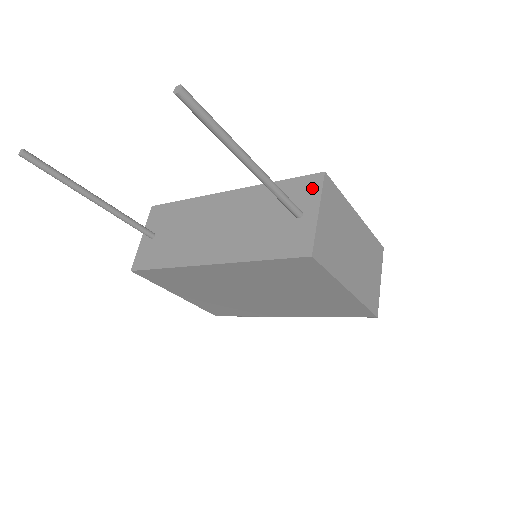
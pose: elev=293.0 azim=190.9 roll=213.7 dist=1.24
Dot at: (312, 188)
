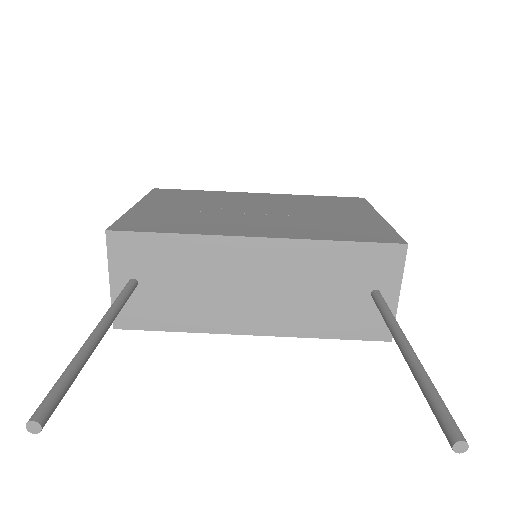
Dot at: (391, 263)
